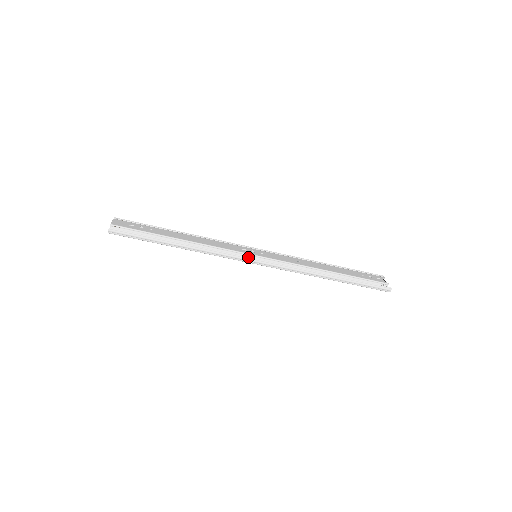
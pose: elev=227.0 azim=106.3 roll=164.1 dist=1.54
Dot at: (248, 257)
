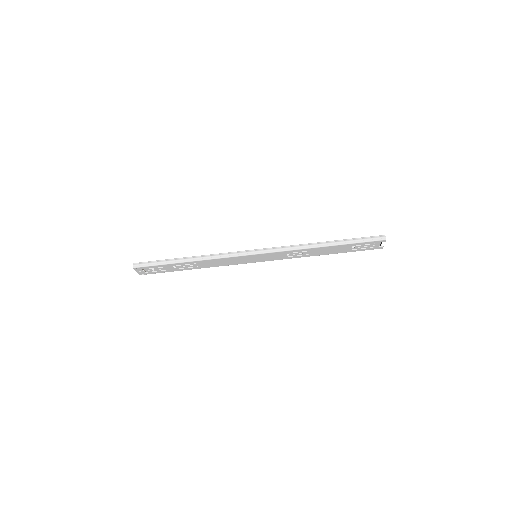
Dot at: (246, 250)
